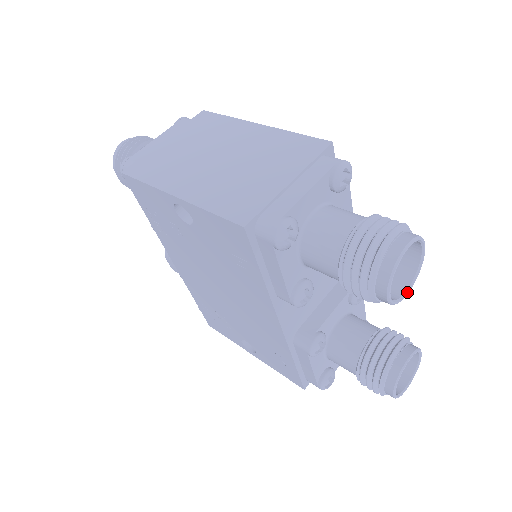
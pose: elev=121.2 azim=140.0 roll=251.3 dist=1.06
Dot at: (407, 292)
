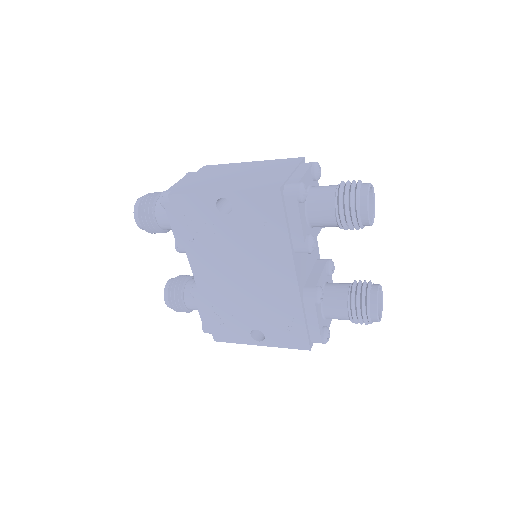
Dot at: (373, 222)
